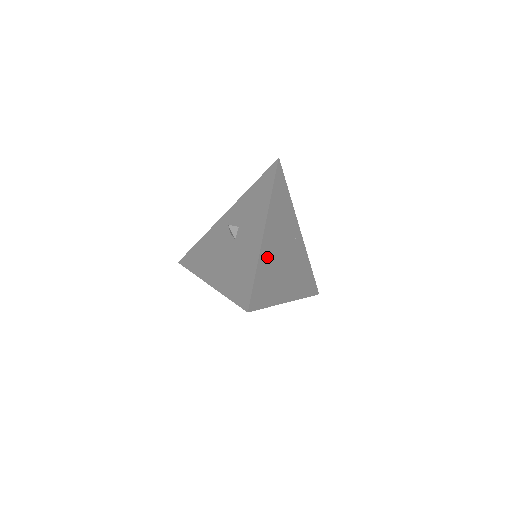
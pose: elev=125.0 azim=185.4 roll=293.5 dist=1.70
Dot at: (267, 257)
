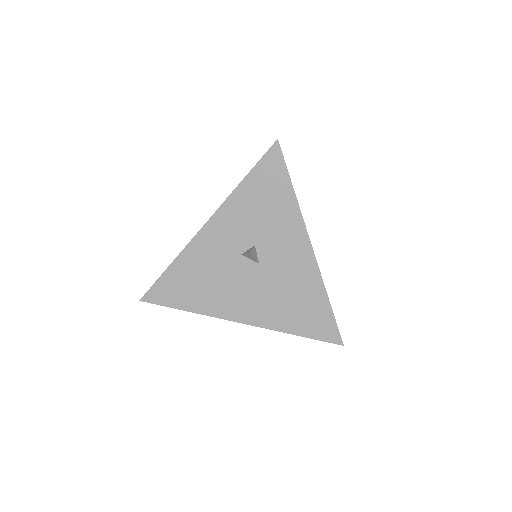
Dot at: occluded
